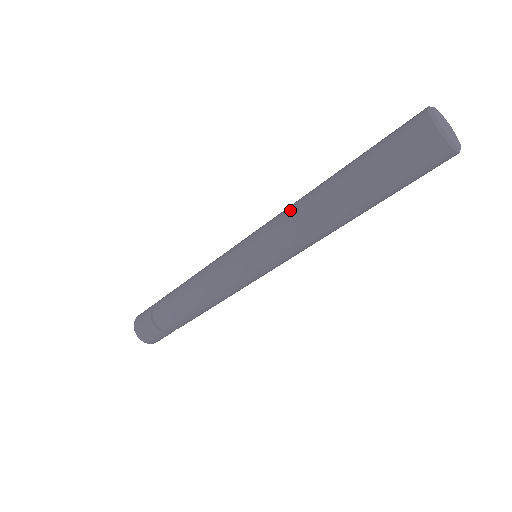
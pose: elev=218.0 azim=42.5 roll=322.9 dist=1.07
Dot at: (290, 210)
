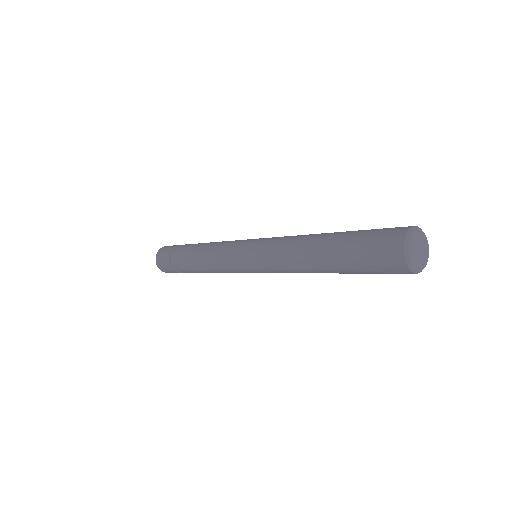
Dot at: (285, 258)
